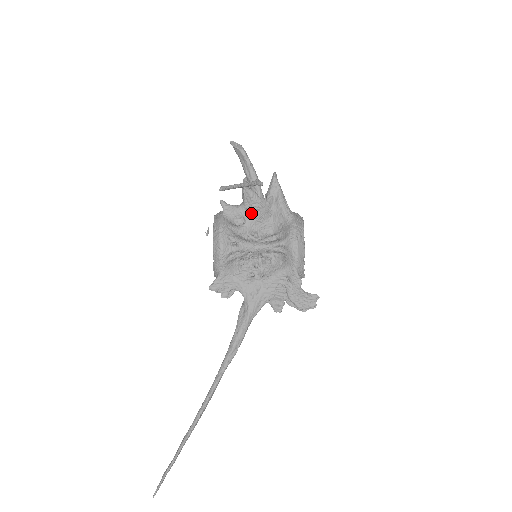
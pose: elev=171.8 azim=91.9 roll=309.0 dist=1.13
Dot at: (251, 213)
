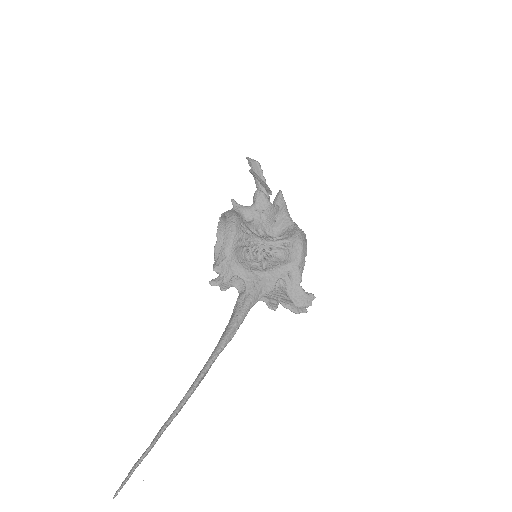
Dot at: (260, 213)
